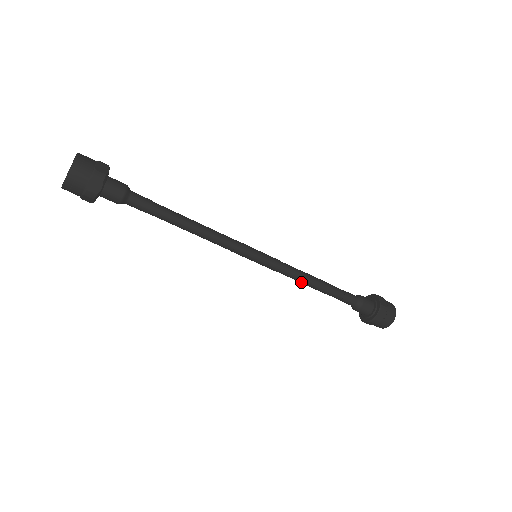
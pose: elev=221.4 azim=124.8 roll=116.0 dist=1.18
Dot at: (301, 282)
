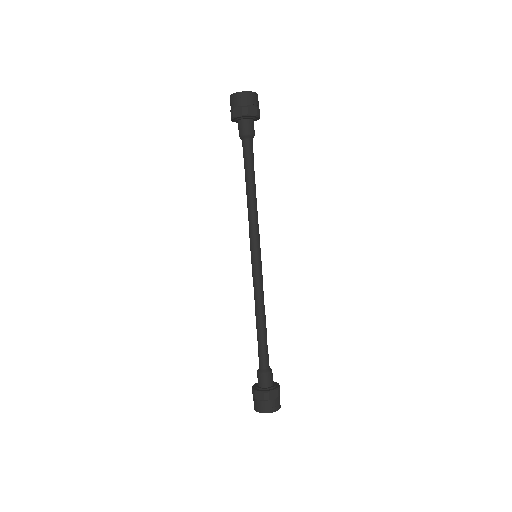
Dot at: (262, 306)
